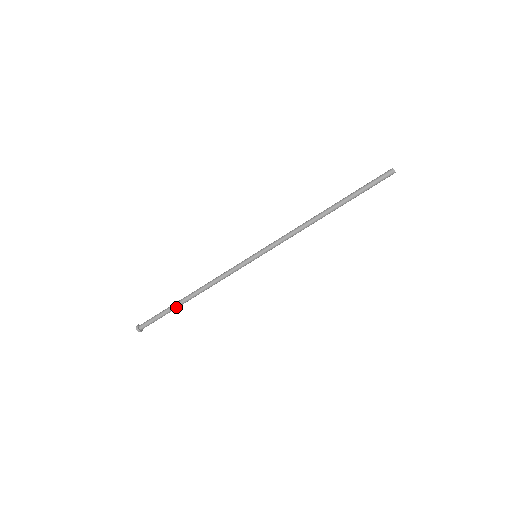
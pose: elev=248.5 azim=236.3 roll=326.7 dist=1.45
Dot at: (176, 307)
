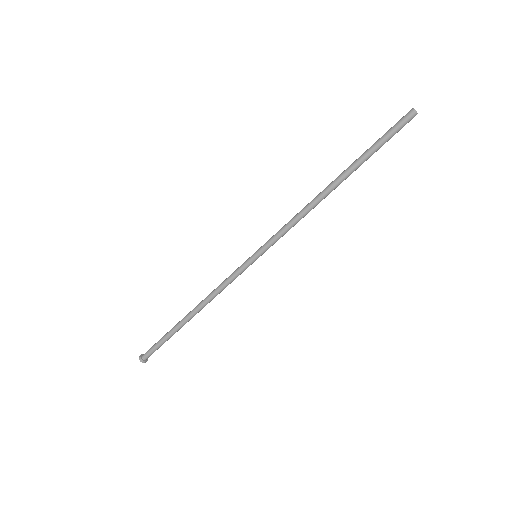
Dot at: (178, 330)
